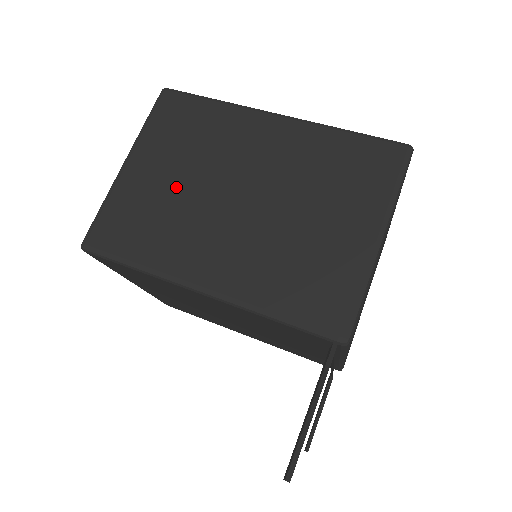
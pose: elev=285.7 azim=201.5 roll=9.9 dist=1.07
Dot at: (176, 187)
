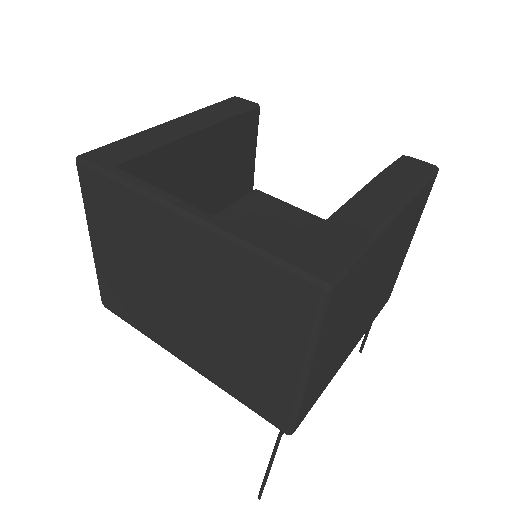
Dot at: (134, 275)
